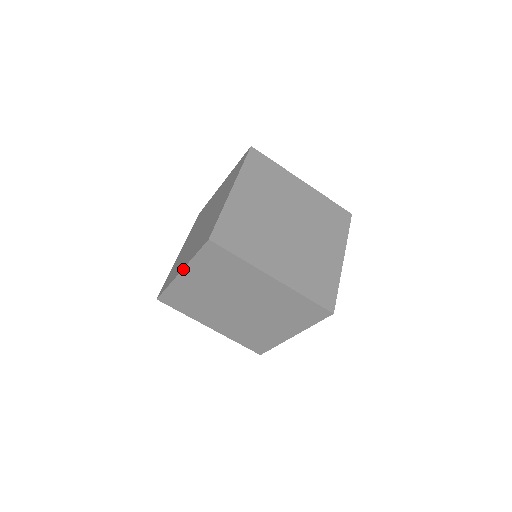
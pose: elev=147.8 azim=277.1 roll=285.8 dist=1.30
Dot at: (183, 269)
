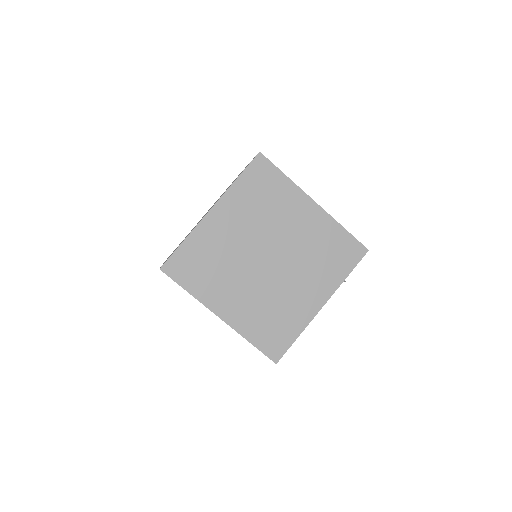
Dot at: occluded
